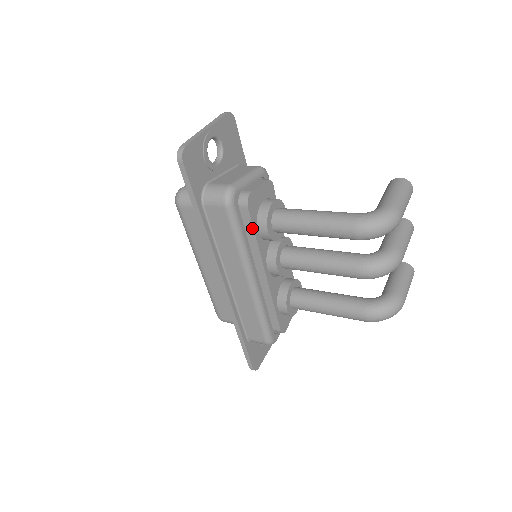
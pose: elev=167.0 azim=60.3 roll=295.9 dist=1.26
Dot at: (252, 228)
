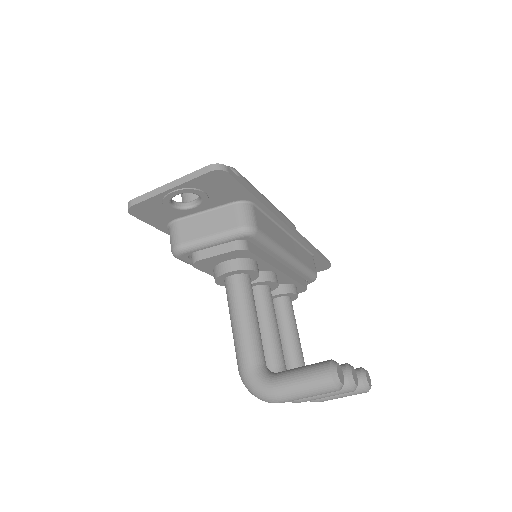
Dot at: (207, 272)
